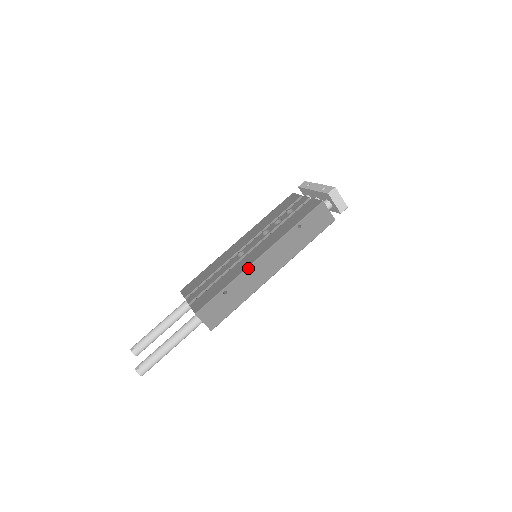
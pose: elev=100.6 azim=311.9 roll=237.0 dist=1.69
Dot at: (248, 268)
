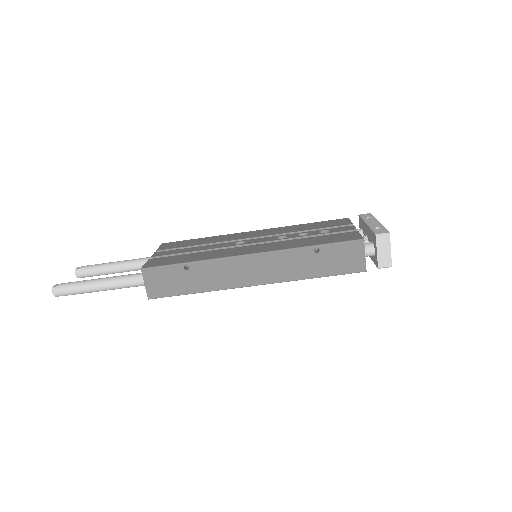
Dot at: (228, 258)
